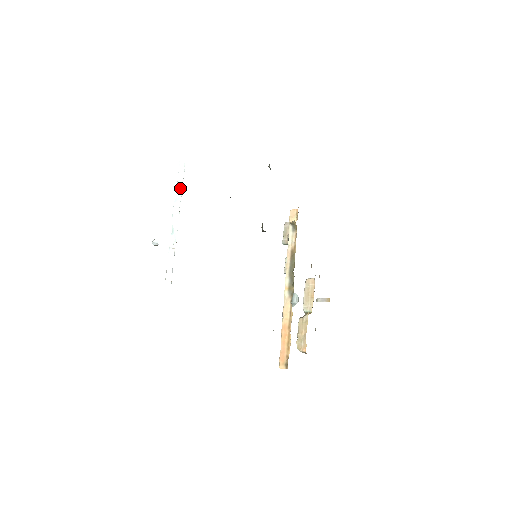
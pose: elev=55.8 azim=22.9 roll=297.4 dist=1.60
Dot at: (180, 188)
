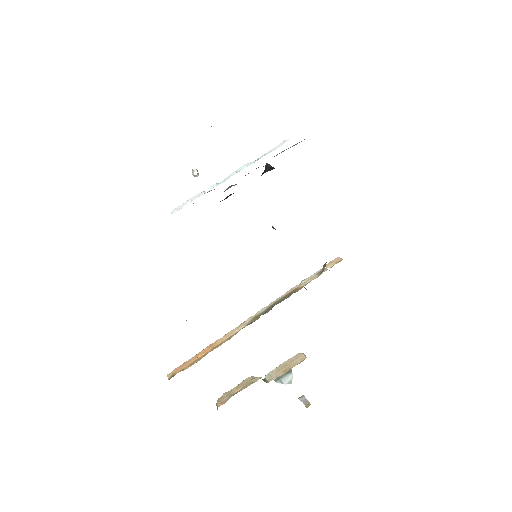
Dot at: occluded
